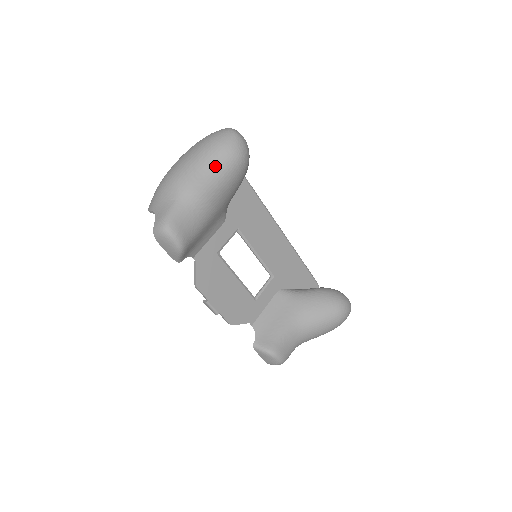
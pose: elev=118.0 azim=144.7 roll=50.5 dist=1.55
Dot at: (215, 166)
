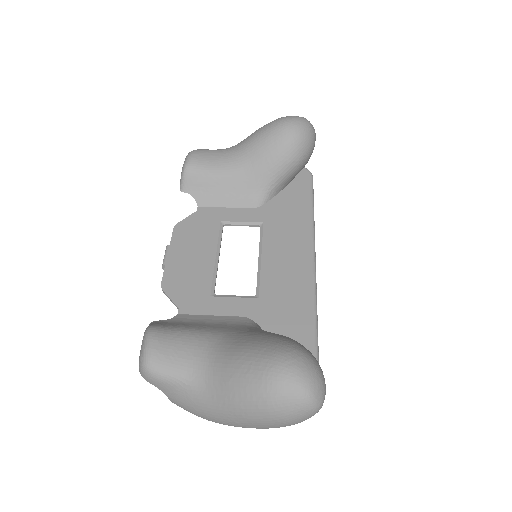
Dot at: (265, 126)
